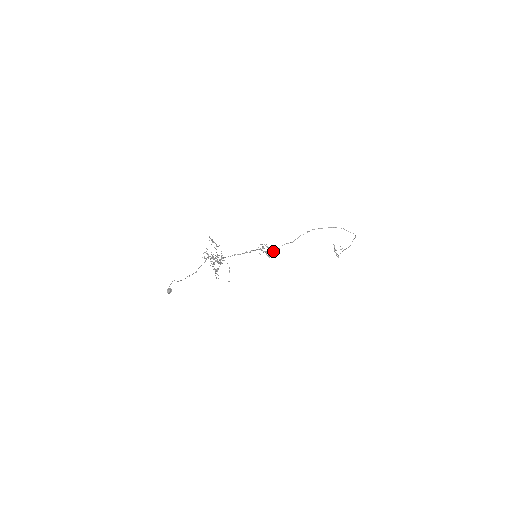
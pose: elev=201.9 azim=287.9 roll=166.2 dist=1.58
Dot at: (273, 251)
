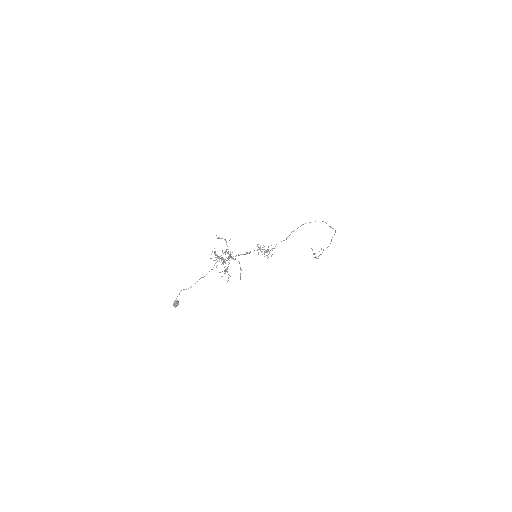
Dot at: (270, 250)
